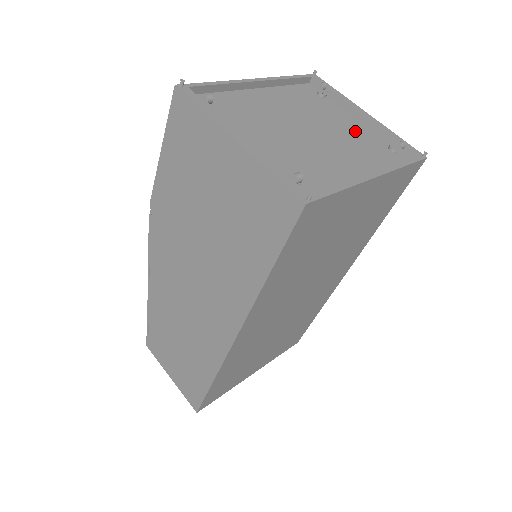
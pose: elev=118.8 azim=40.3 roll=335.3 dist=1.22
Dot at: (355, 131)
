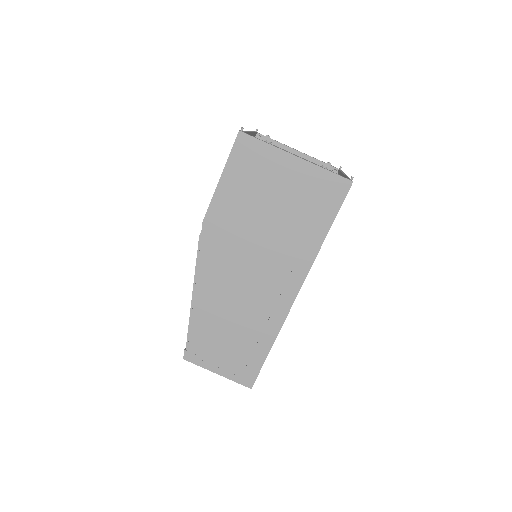
Dot at: occluded
